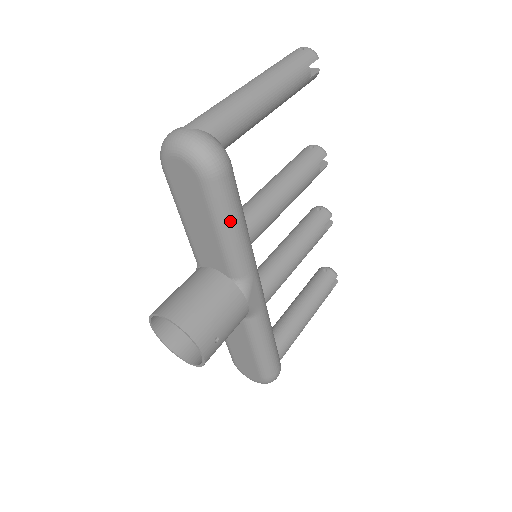
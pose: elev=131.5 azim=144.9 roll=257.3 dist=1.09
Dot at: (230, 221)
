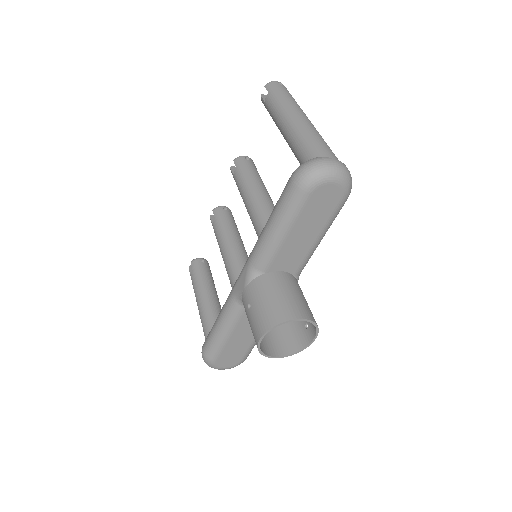
Dot at: occluded
